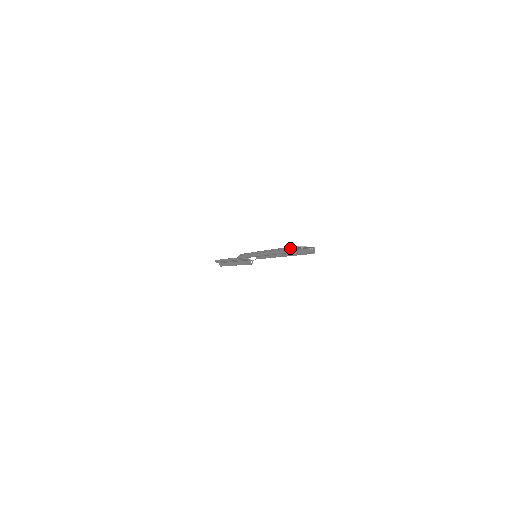
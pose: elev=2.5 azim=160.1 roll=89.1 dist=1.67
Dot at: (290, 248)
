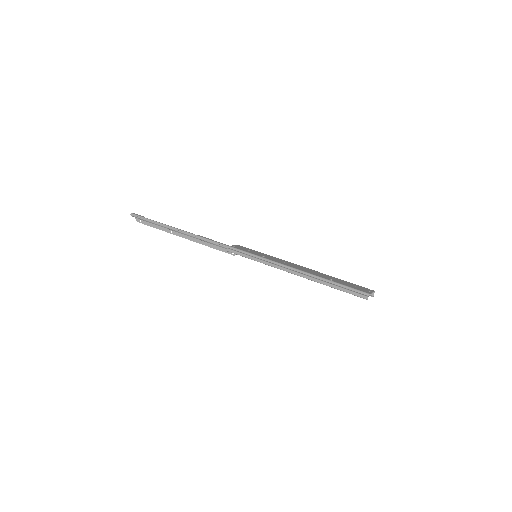
Dot at: (363, 293)
